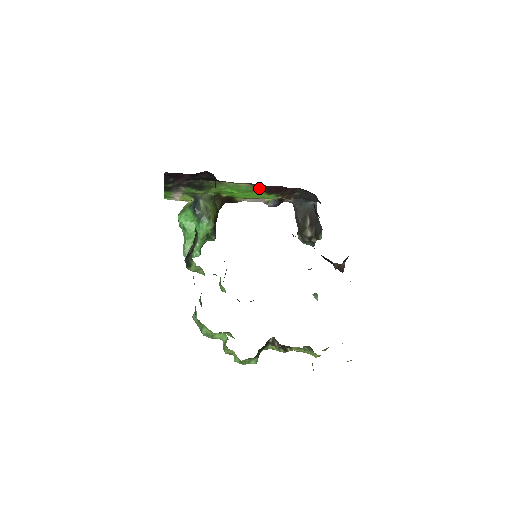
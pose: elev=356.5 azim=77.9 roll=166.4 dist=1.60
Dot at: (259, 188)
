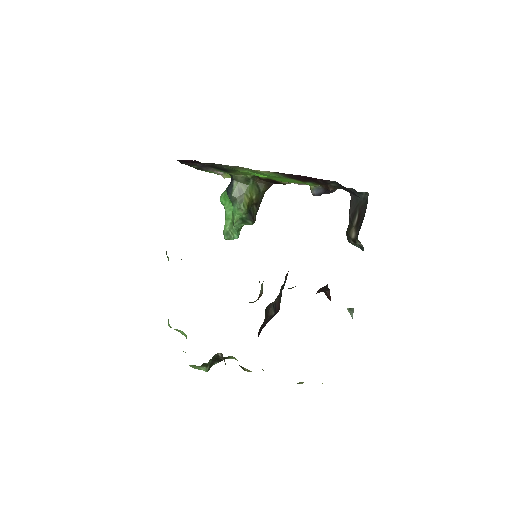
Dot at: (284, 175)
